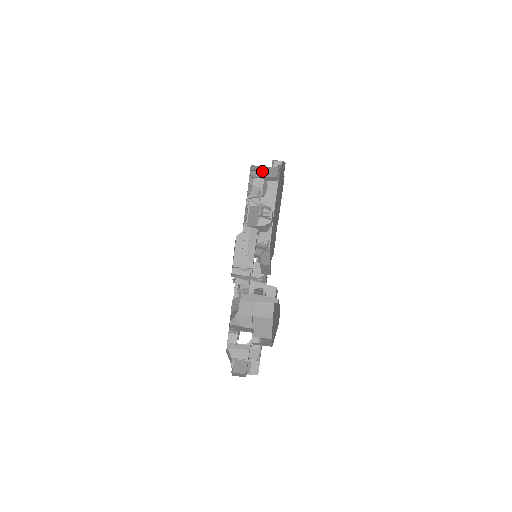
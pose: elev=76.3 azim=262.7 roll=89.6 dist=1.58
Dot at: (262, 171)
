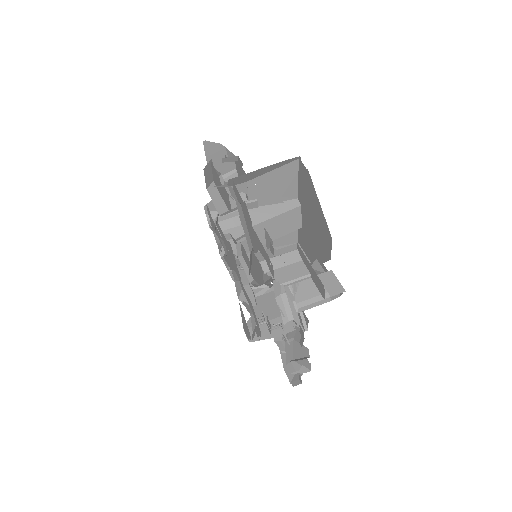
Dot at: (222, 222)
